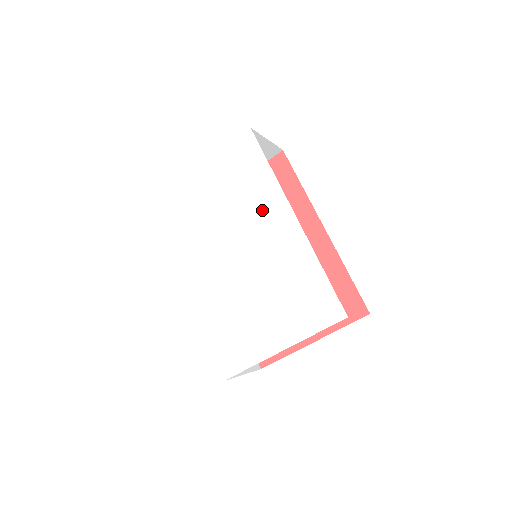
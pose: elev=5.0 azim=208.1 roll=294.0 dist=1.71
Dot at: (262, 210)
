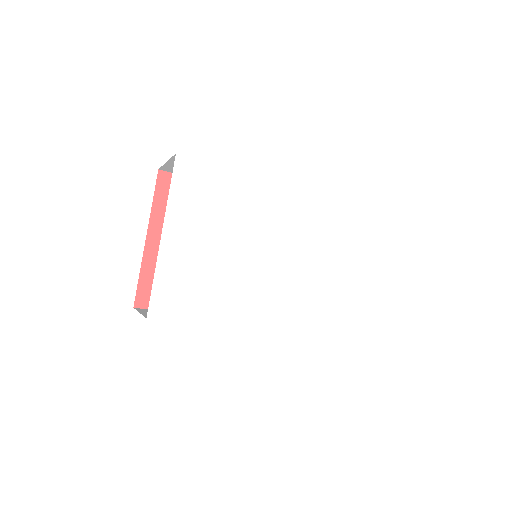
Dot at: (257, 206)
